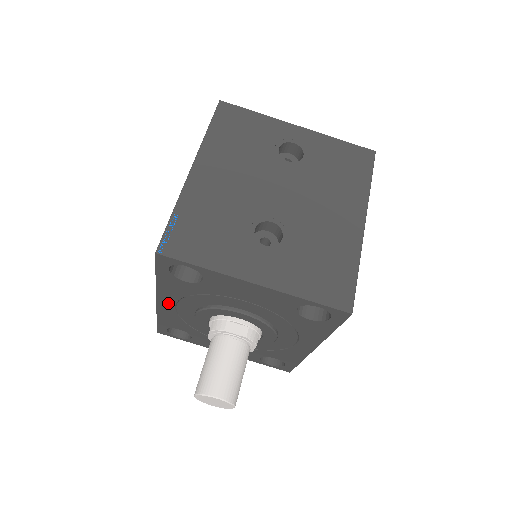
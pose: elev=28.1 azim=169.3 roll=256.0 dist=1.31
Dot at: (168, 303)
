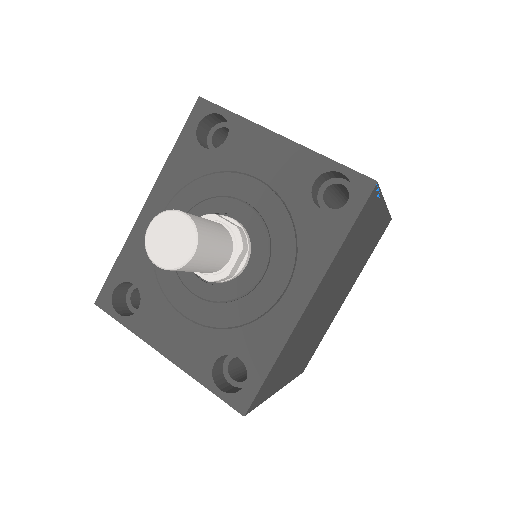
Dot at: (157, 206)
